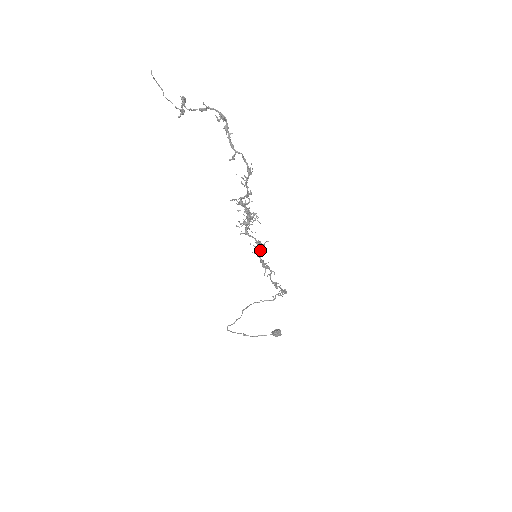
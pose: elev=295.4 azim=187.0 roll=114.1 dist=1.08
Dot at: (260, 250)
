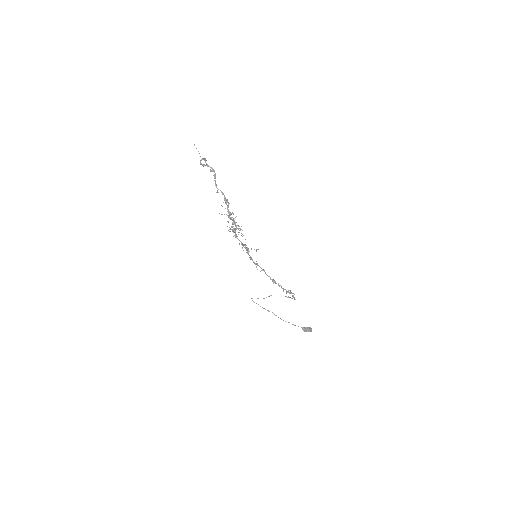
Dot at: (249, 251)
